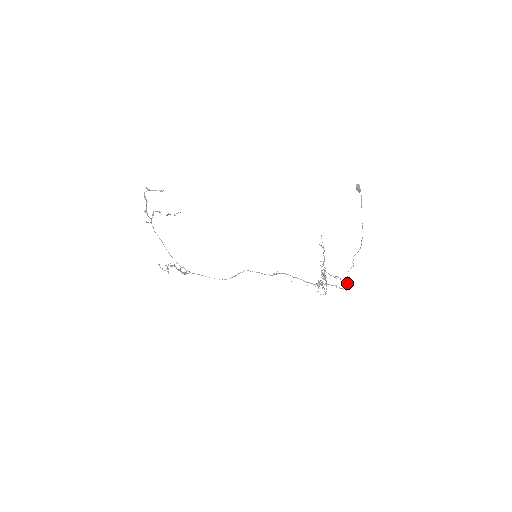
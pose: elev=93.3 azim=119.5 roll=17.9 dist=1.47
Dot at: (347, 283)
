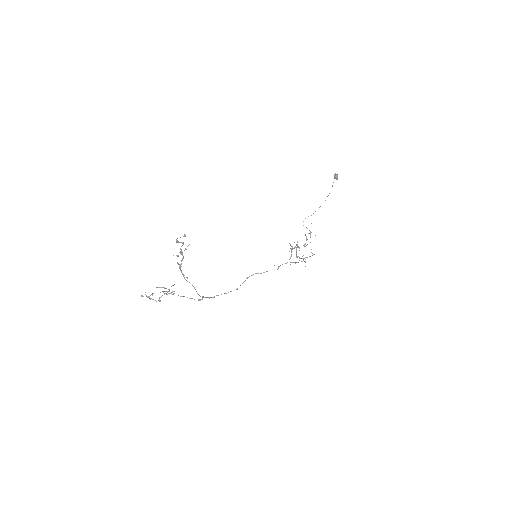
Dot at: occluded
